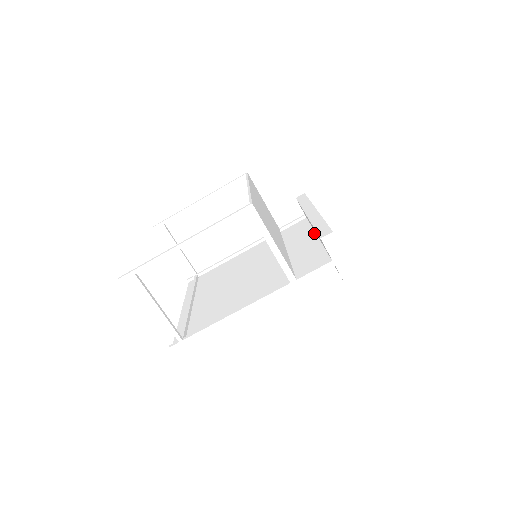
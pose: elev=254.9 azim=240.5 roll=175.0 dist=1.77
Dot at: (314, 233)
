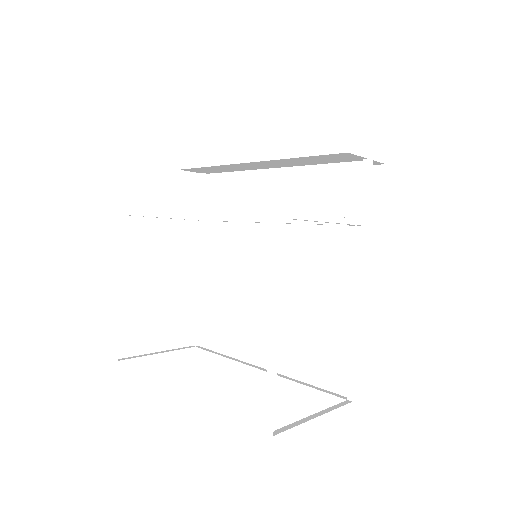
Dot at: (260, 171)
